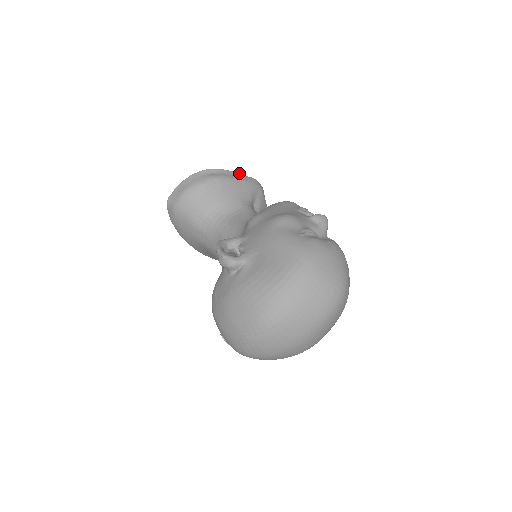
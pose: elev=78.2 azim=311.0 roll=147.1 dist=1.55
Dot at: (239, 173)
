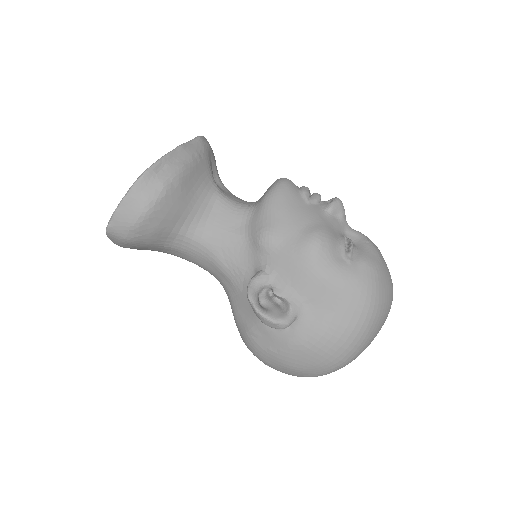
Dot at: (185, 145)
